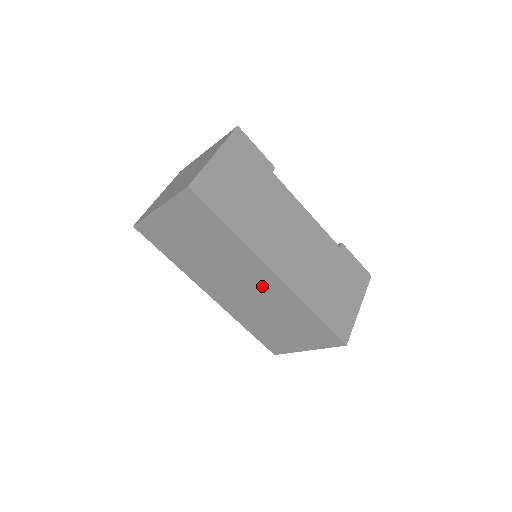
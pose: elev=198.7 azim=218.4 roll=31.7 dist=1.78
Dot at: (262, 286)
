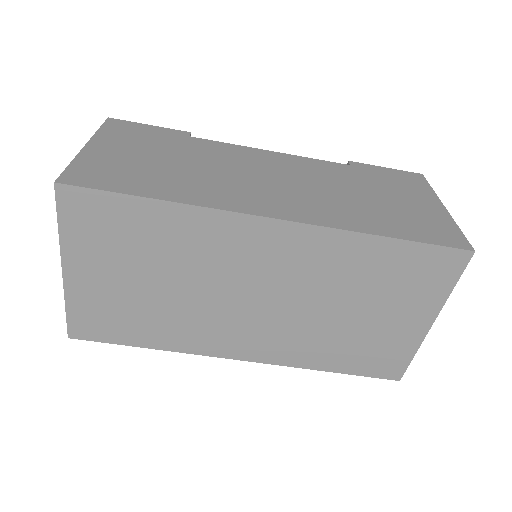
Dot at: (281, 264)
